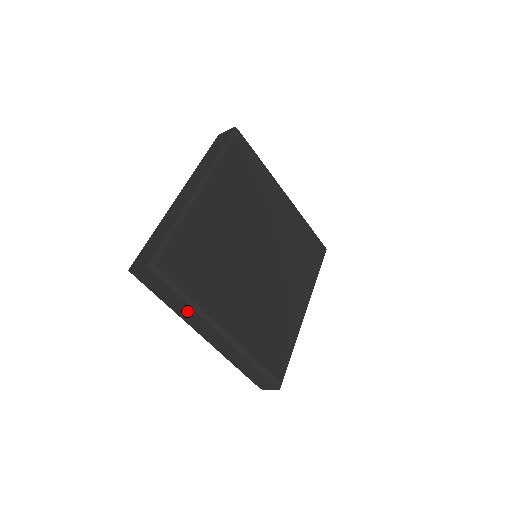
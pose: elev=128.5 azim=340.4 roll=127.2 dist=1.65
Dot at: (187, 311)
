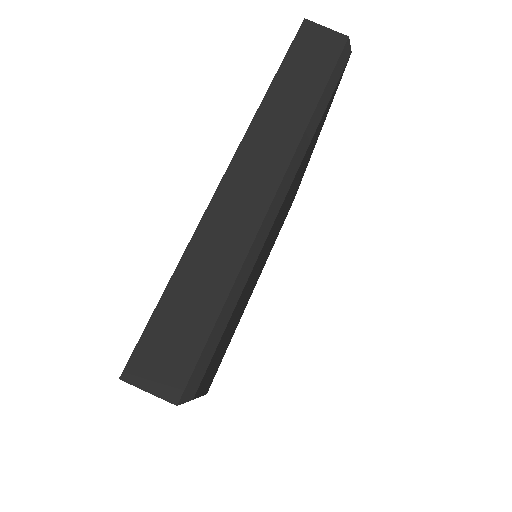
Dot at: occluded
